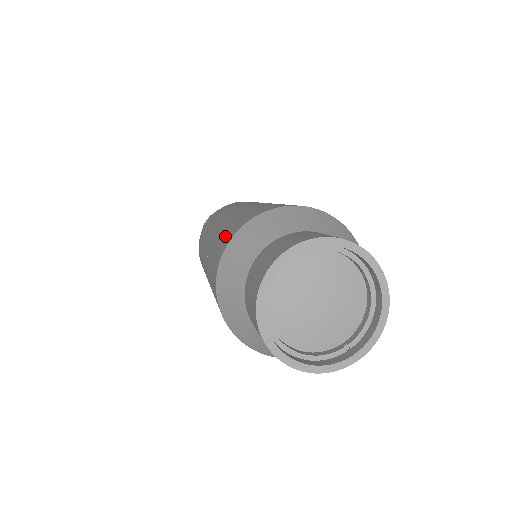
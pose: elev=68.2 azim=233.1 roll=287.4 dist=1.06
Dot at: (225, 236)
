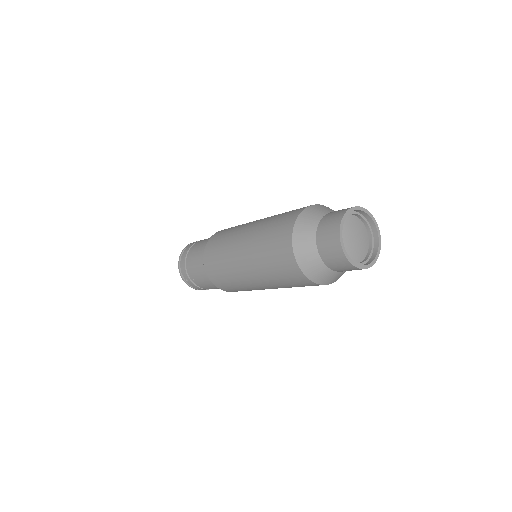
Dot at: (288, 214)
